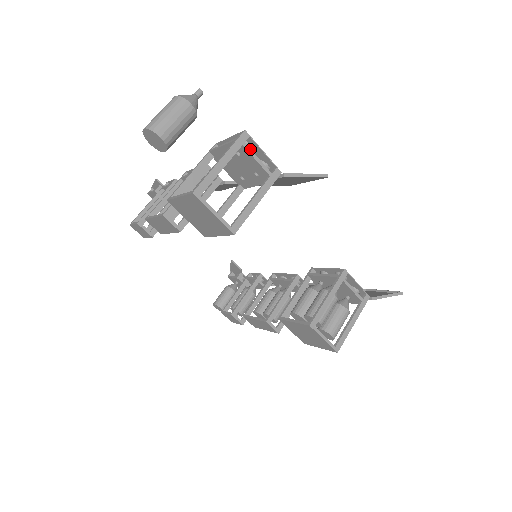
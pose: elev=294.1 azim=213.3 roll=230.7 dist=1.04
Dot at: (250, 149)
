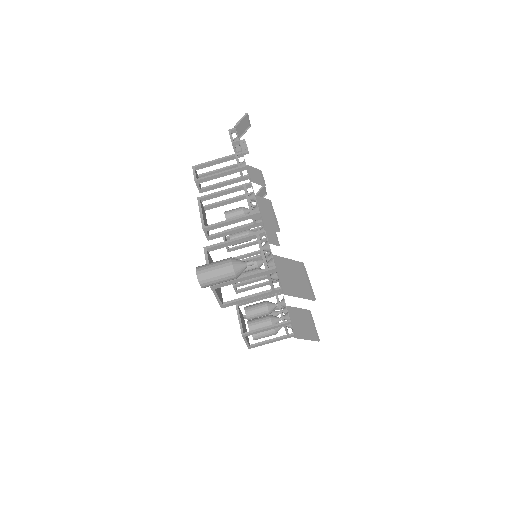
Dot at: occluded
